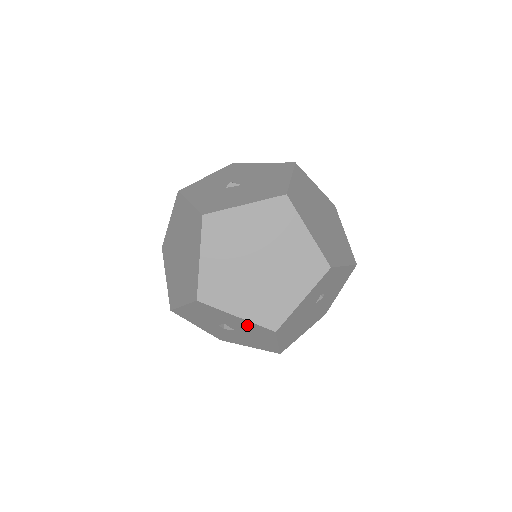
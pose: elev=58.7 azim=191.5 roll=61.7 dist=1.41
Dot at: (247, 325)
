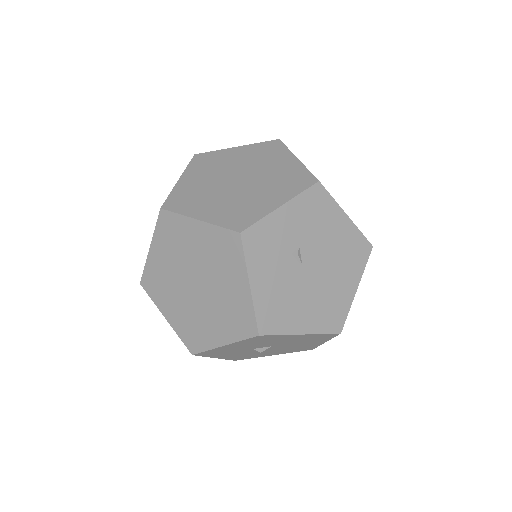
Dot at: (248, 343)
